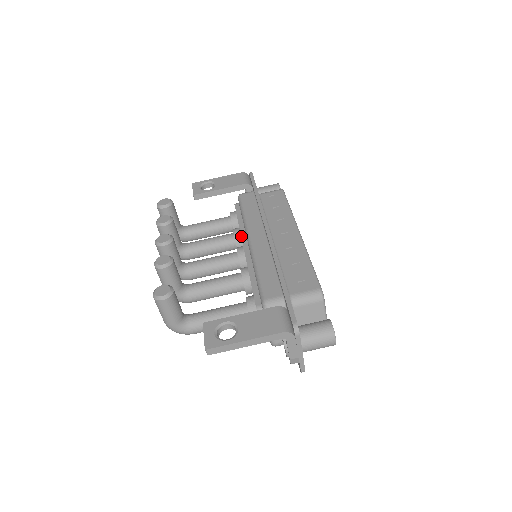
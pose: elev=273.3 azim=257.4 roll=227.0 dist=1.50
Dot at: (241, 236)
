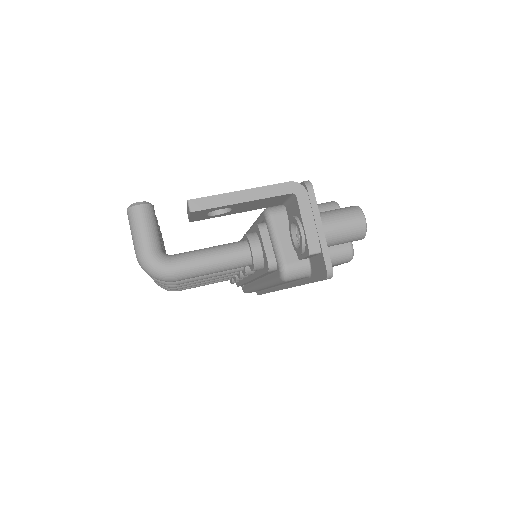
Dot at: occluded
